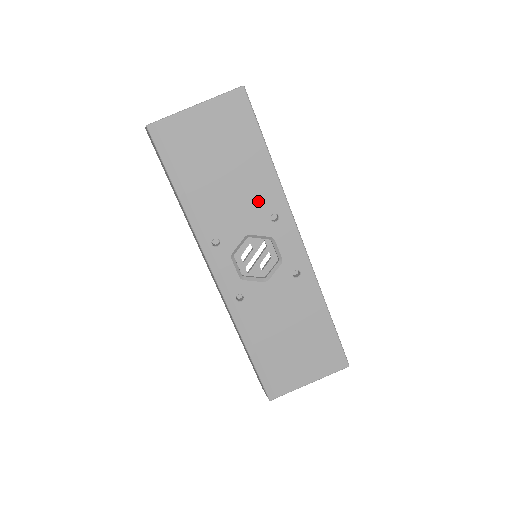
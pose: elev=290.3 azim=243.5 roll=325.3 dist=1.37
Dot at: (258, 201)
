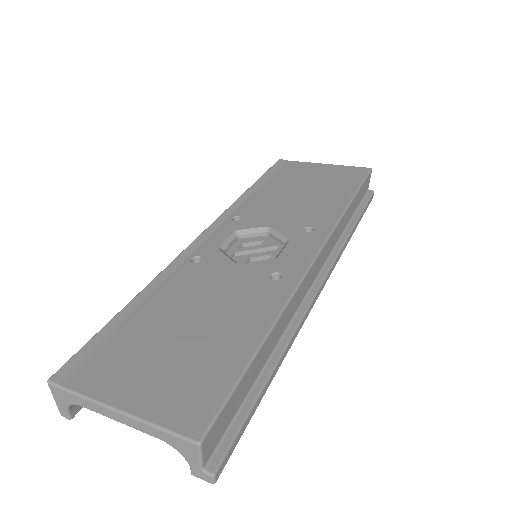
Dot at: (308, 215)
